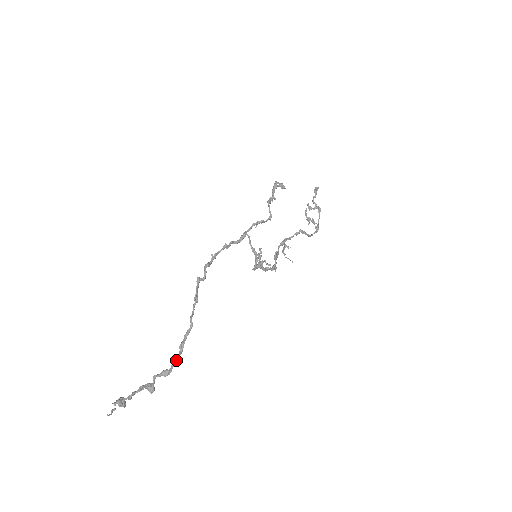
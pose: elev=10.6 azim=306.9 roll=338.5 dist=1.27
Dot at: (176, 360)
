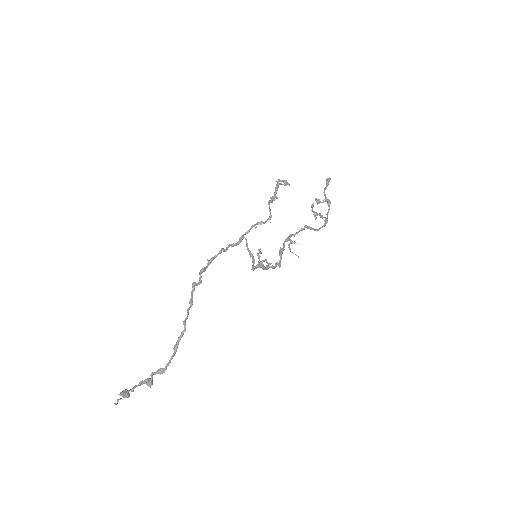
Dot at: (170, 360)
